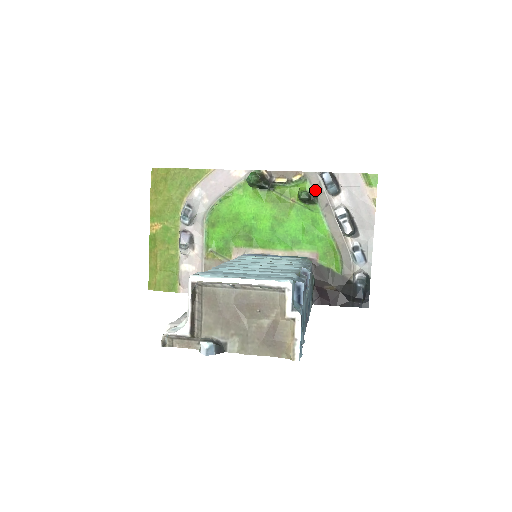
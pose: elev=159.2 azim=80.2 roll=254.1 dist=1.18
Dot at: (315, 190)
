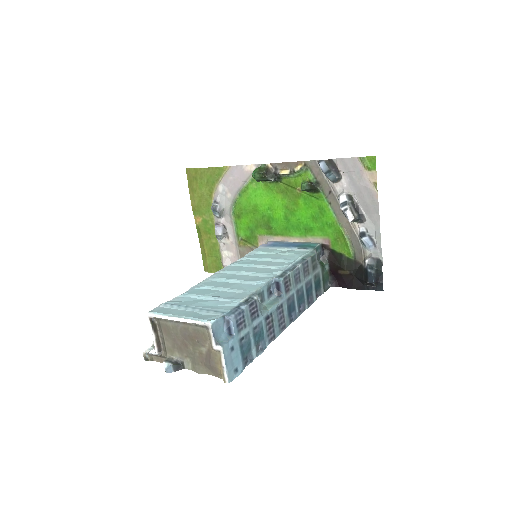
Dot at: (317, 178)
